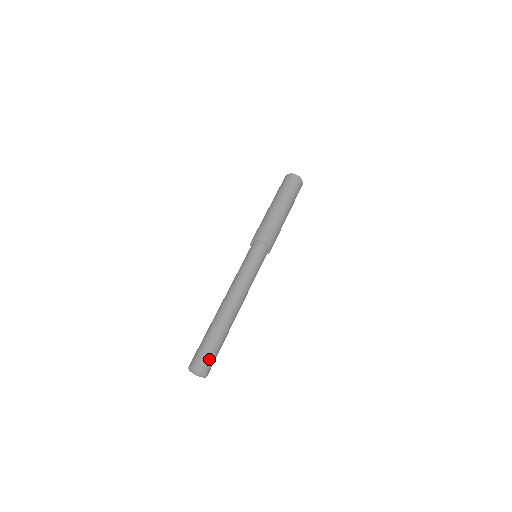
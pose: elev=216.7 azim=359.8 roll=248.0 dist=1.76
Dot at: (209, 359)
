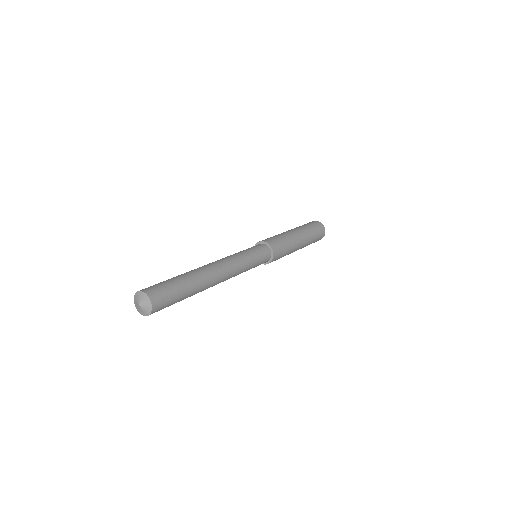
Dot at: (164, 295)
